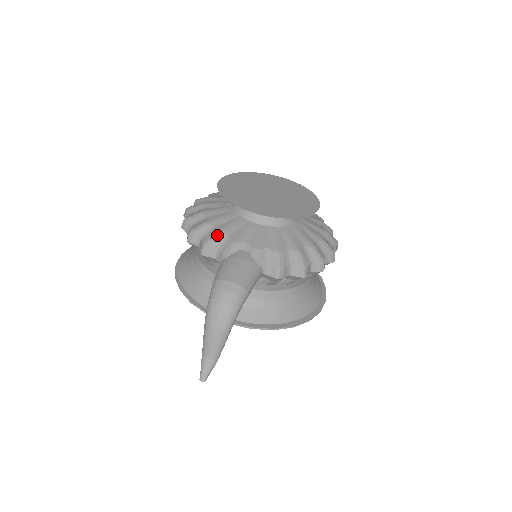
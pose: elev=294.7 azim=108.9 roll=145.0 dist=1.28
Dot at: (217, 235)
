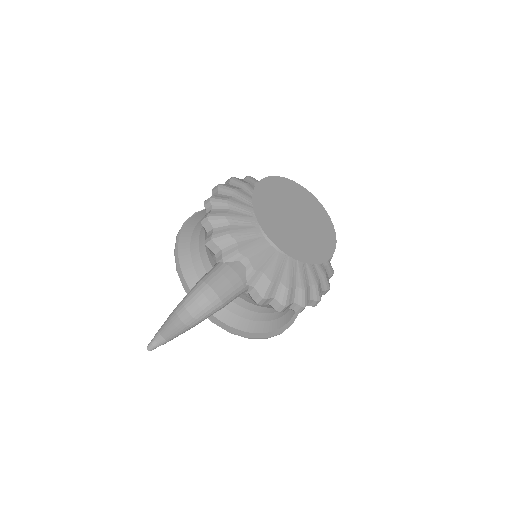
Dot at: (228, 235)
